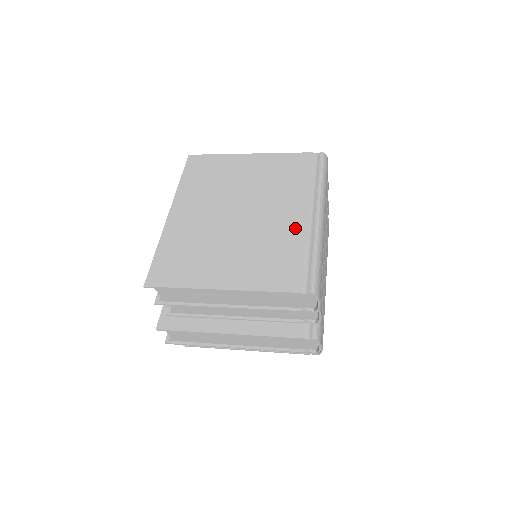
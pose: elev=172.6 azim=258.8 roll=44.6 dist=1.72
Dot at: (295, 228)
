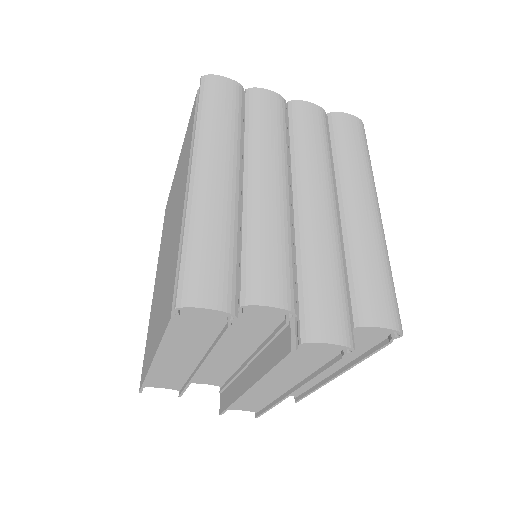
Dot at: (180, 217)
